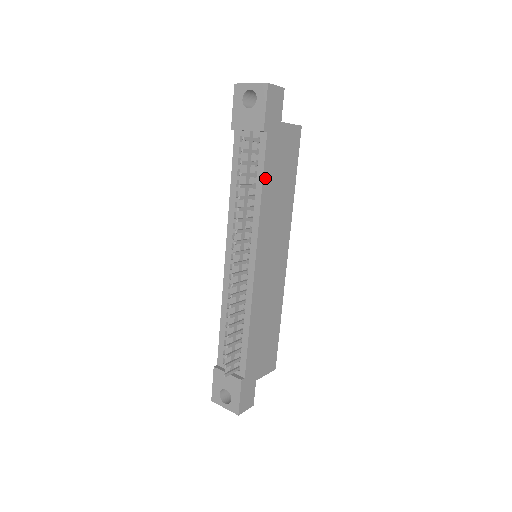
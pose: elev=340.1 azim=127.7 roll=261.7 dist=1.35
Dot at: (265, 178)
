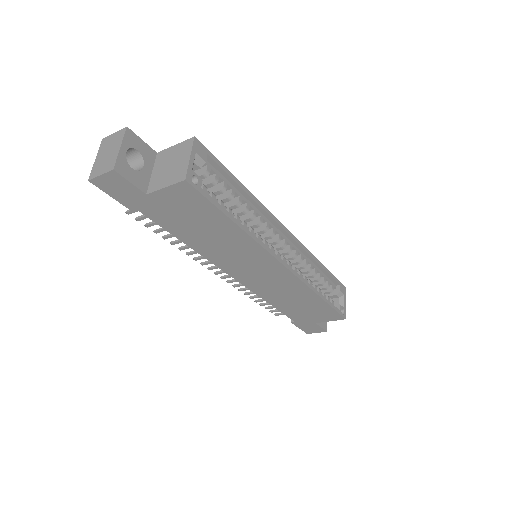
Dot at: (178, 235)
